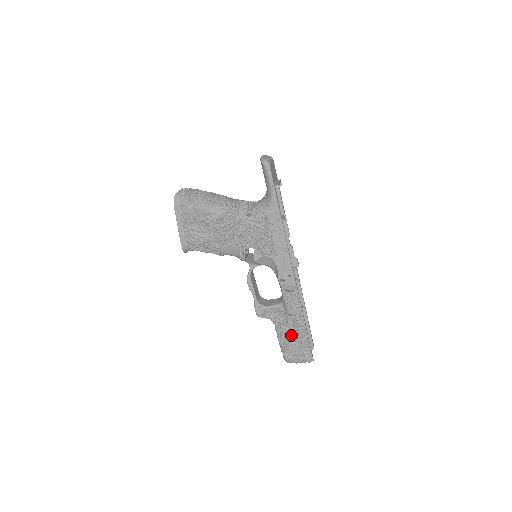
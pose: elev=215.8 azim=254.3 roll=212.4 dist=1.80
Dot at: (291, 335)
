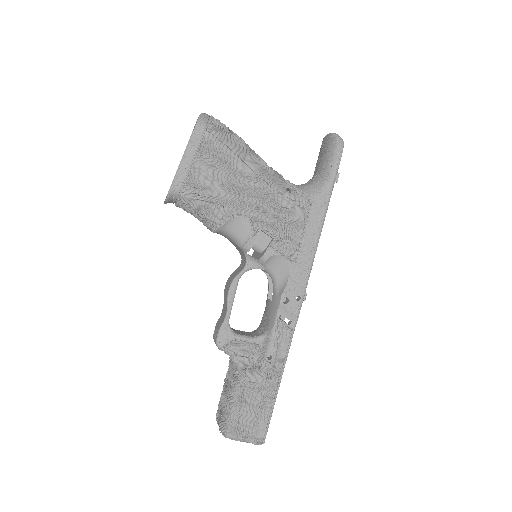
Dot at: (256, 390)
